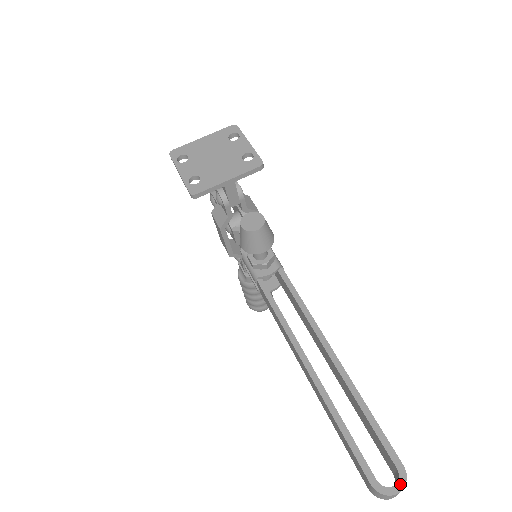
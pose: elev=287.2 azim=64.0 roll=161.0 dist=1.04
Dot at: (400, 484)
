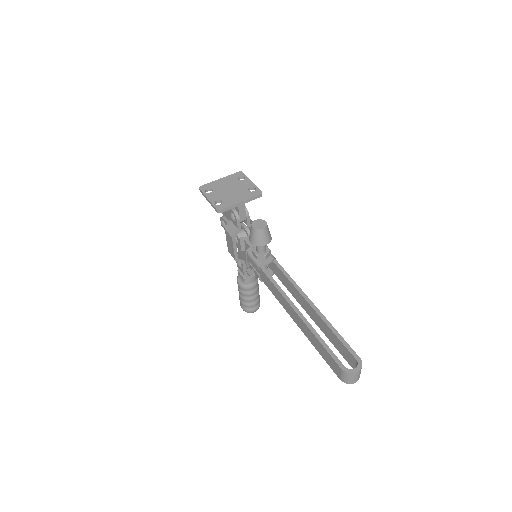
Dot at: (359, 367)
